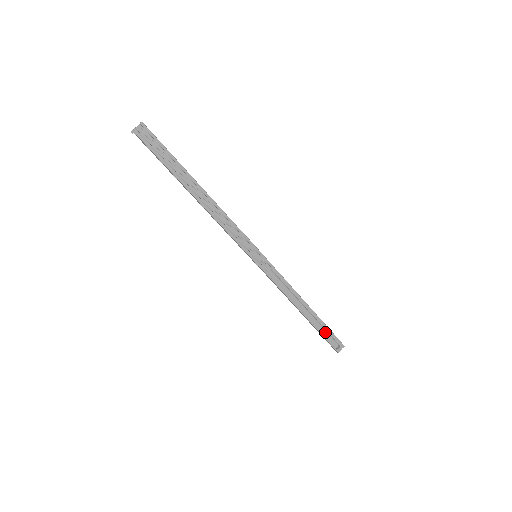
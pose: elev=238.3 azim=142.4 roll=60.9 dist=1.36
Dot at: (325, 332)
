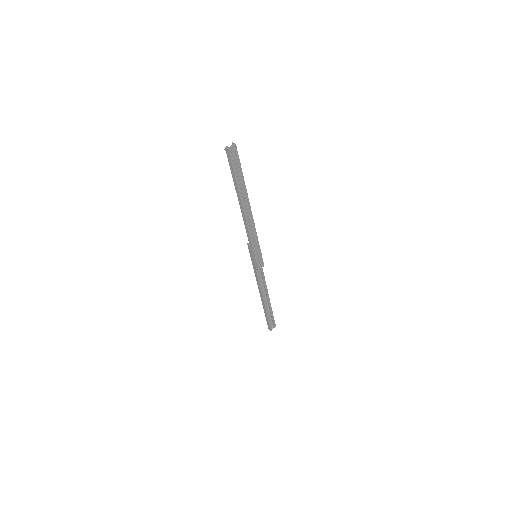
Dot at: (269, 315)
